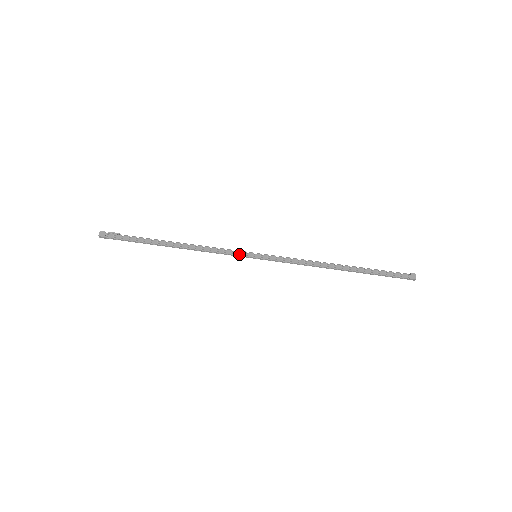
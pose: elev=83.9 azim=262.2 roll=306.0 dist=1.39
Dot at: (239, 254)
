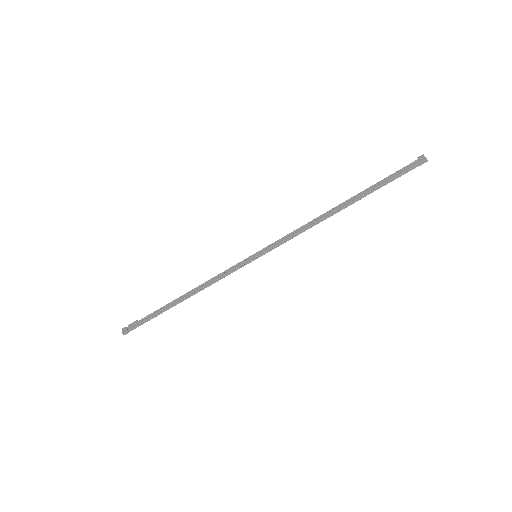
Dot at: (240, 265)
